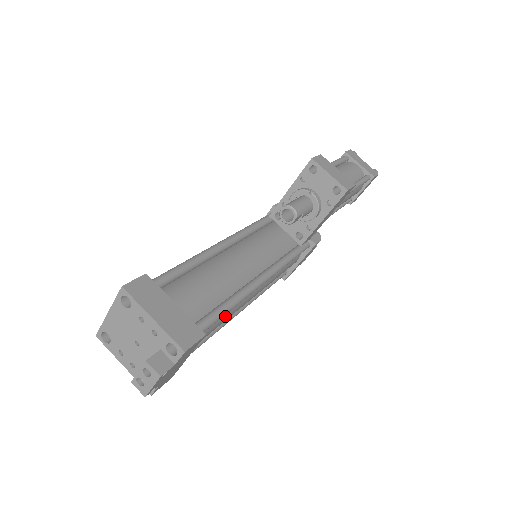
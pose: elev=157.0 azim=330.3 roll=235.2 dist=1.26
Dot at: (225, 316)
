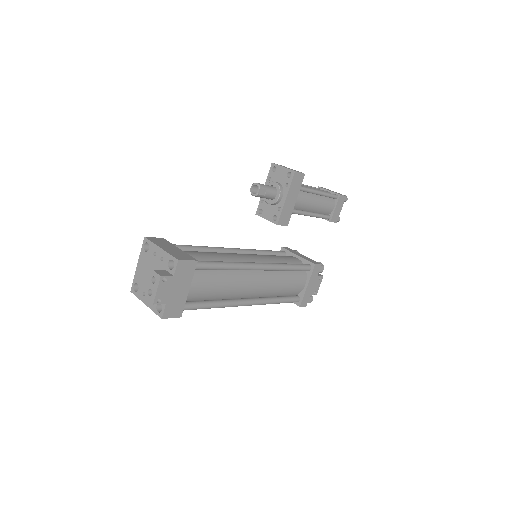
Dot at: (225, 279)
